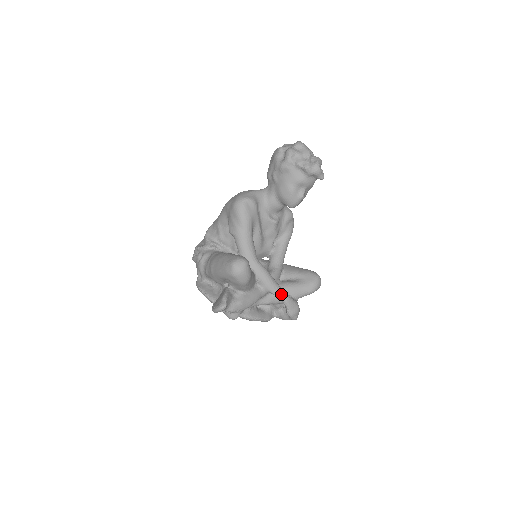
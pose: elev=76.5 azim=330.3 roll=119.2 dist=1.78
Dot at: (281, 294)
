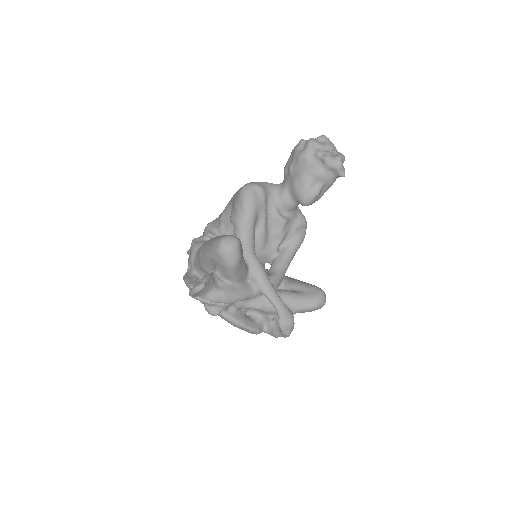
Dot at: (275, 298)
